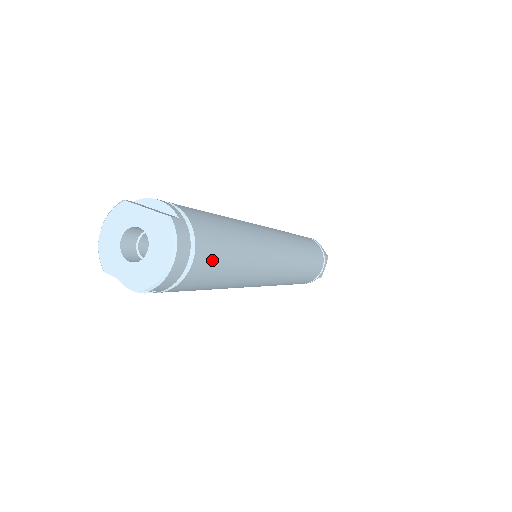
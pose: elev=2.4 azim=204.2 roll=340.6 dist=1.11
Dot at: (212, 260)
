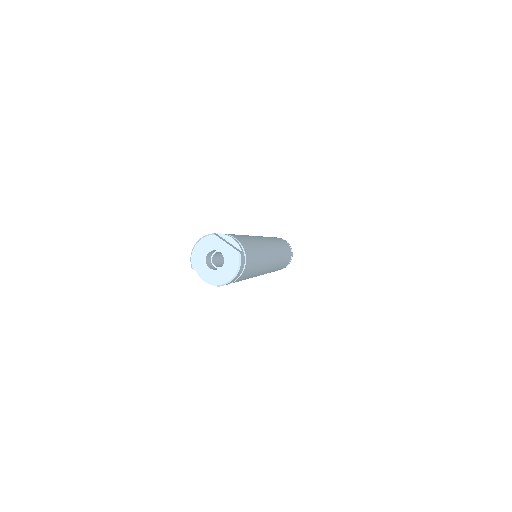
Dot at: (248, 272)
